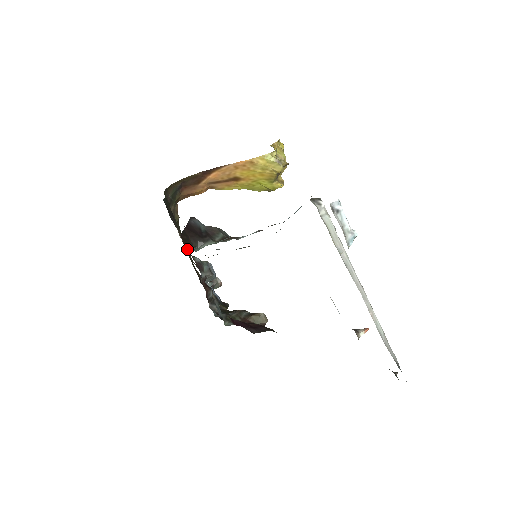
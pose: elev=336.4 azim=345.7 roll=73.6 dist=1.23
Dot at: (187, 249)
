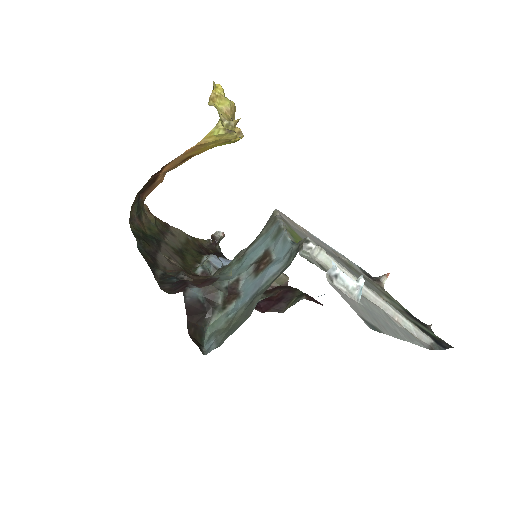
Dot at: (203, 347)
